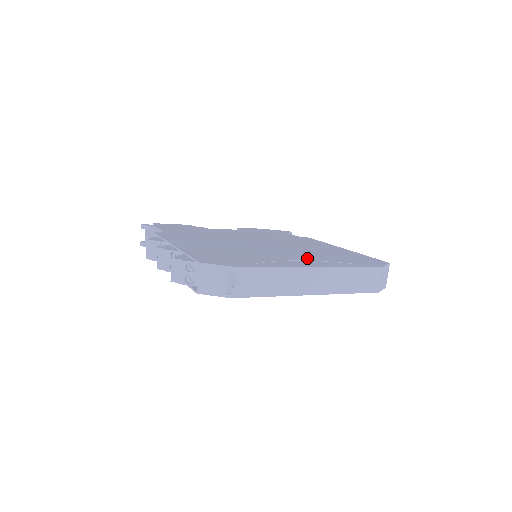
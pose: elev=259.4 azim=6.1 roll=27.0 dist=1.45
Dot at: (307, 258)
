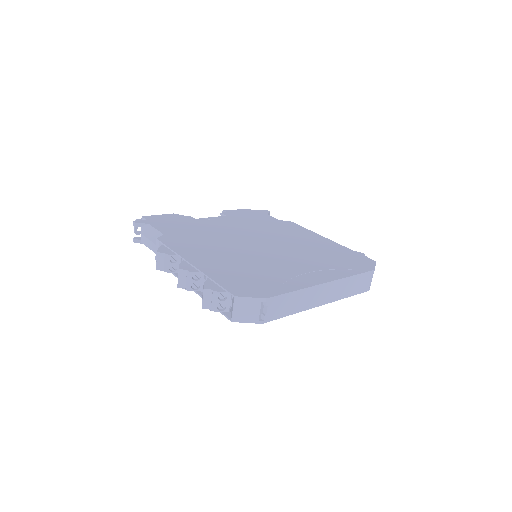
Dot at: (312, 267)
